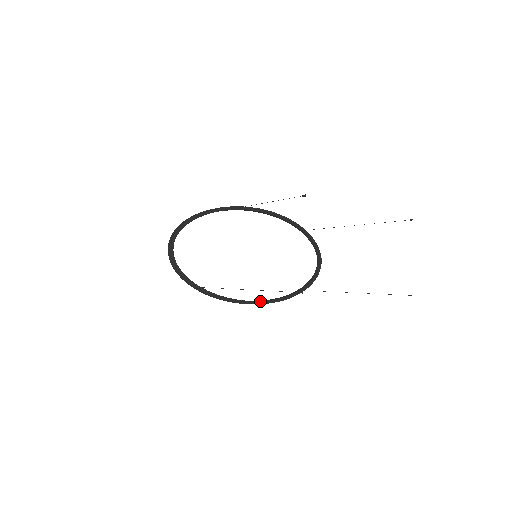
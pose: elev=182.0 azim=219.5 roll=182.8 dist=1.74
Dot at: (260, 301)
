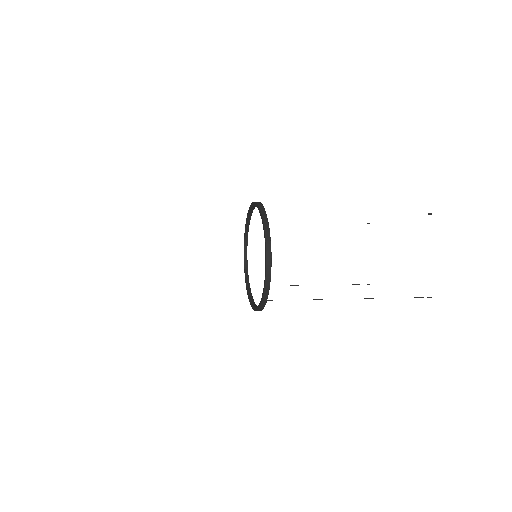
Dot at: occluded
